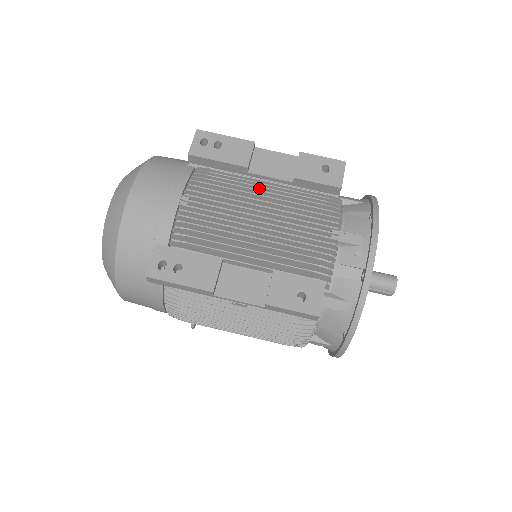
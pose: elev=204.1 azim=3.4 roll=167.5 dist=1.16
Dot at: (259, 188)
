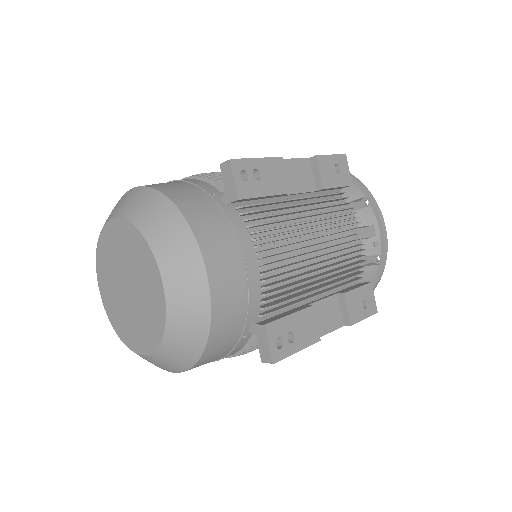
Dot at: (301, 211)
